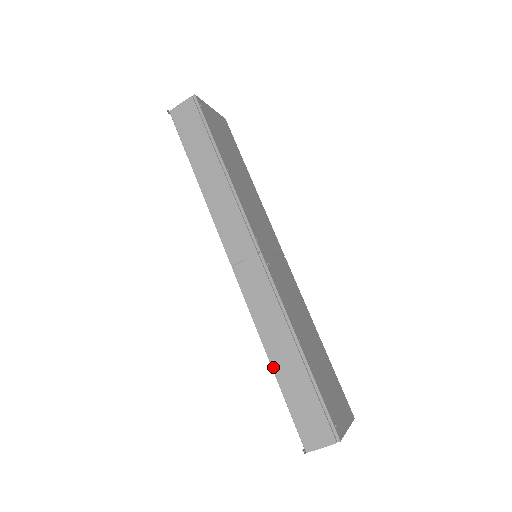
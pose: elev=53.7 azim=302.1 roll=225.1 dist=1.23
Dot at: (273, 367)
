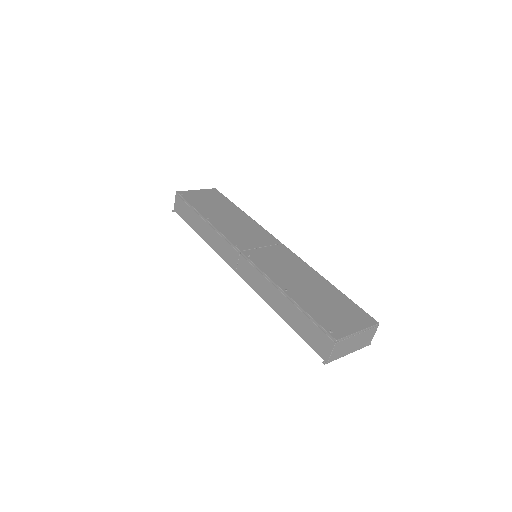
Dot at: (283, 318)
